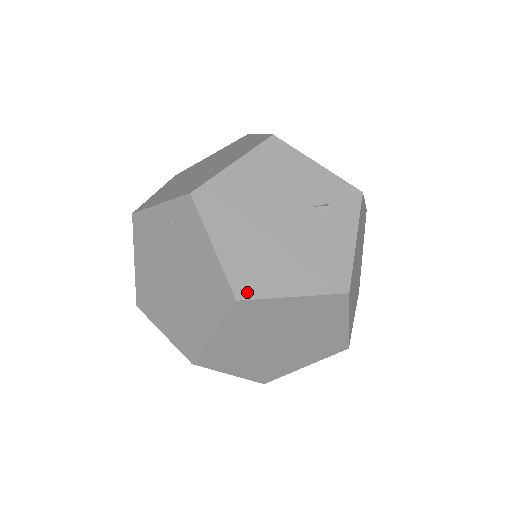
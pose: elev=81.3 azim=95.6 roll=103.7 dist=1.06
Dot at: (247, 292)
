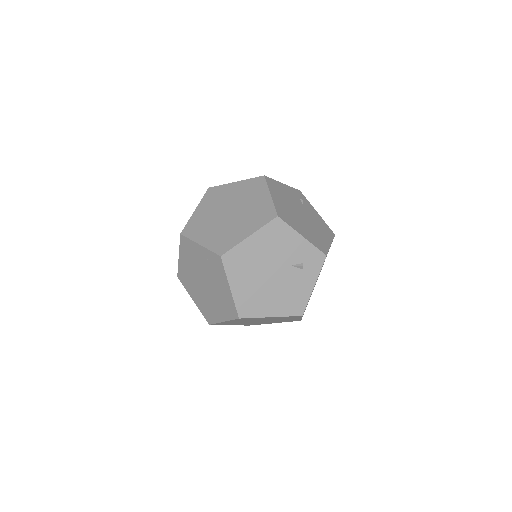
Dot at: (246, 314)
